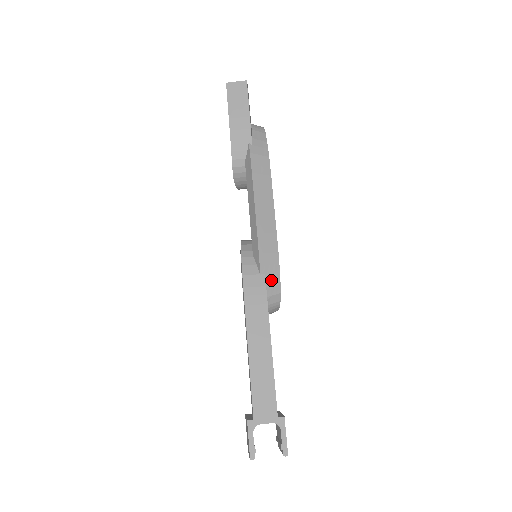
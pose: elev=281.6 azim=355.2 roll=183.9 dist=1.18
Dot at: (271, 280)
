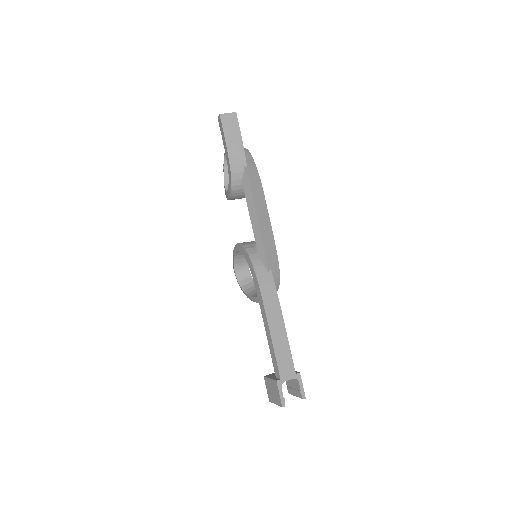
Dot at: (274, 275)
